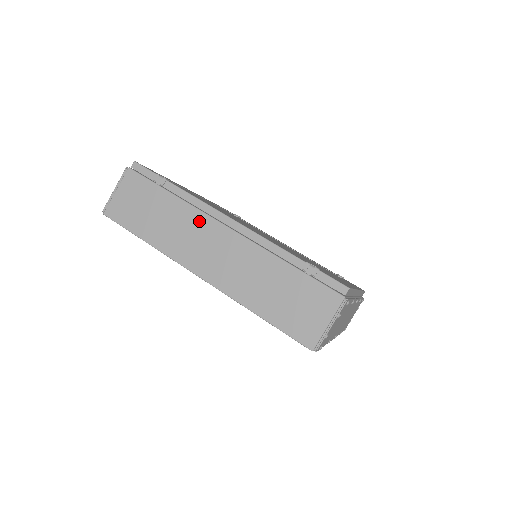
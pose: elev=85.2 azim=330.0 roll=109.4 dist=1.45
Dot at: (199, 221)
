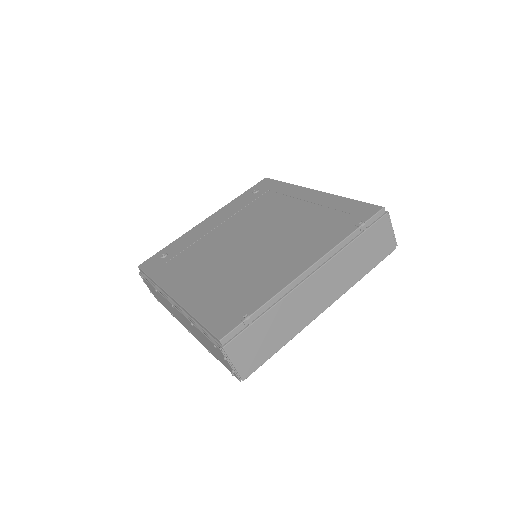
Dot at: (296, 296)
